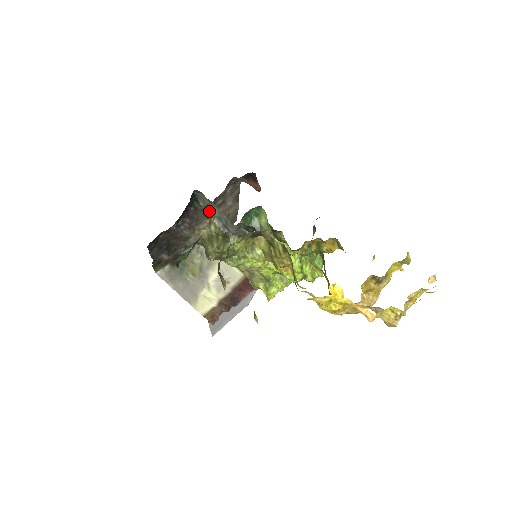
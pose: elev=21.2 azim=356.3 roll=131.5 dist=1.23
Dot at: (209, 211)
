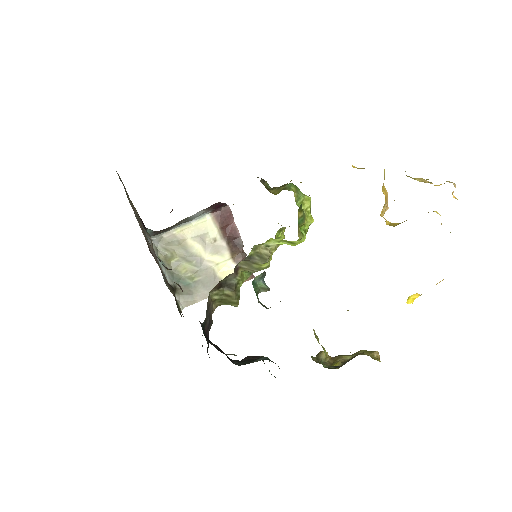
Dot at: occluded
